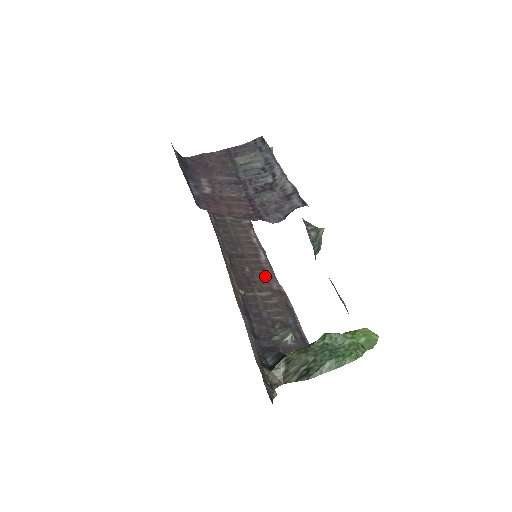
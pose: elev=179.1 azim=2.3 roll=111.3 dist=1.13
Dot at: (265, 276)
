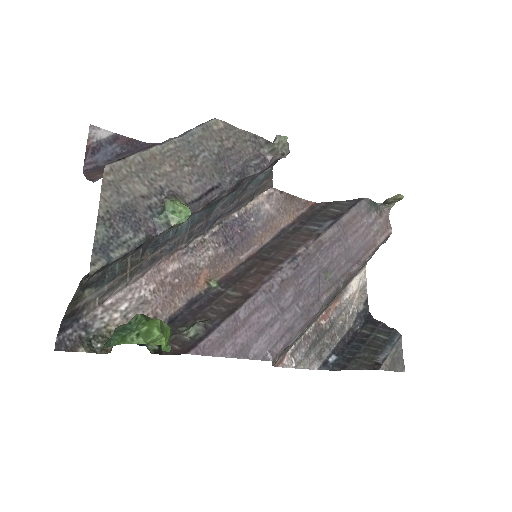
Dot at: (259, 280)
